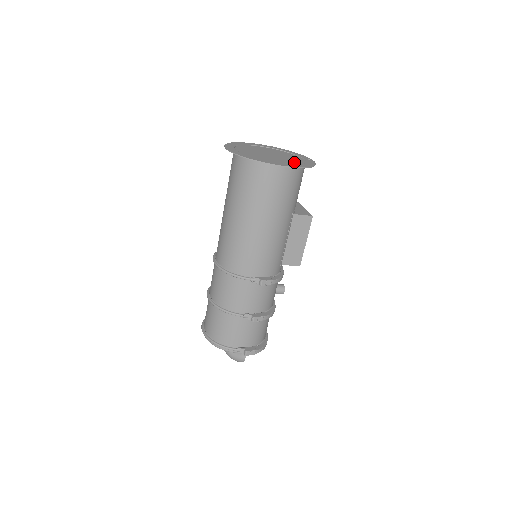
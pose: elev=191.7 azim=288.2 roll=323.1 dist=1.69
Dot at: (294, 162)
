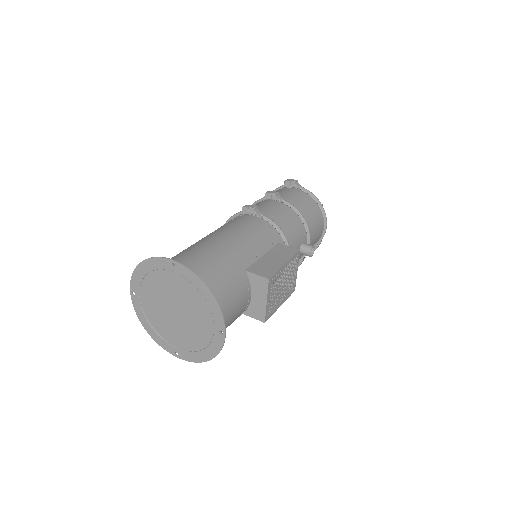
Dot at: (194, 342)
